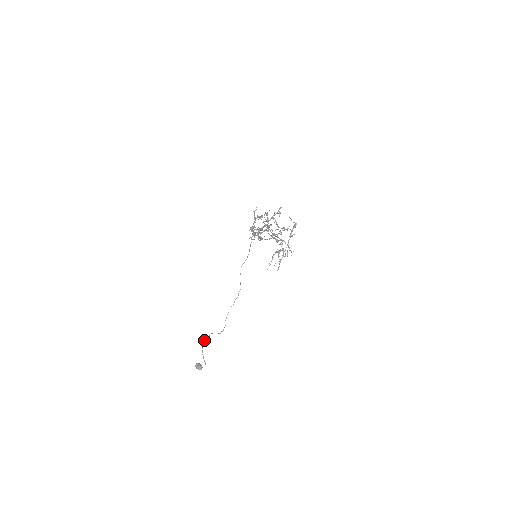
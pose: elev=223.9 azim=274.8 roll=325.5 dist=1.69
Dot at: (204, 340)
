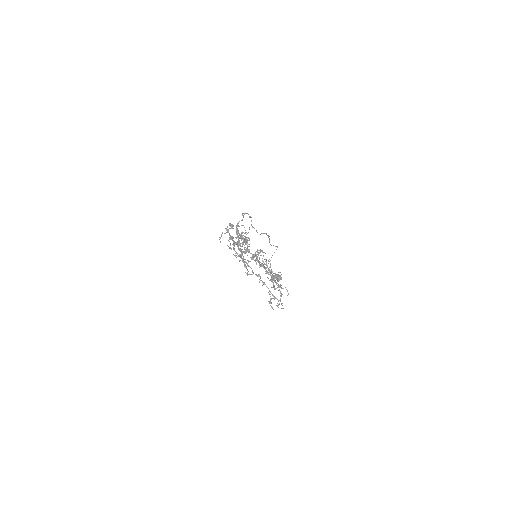
Dot at: occluded
